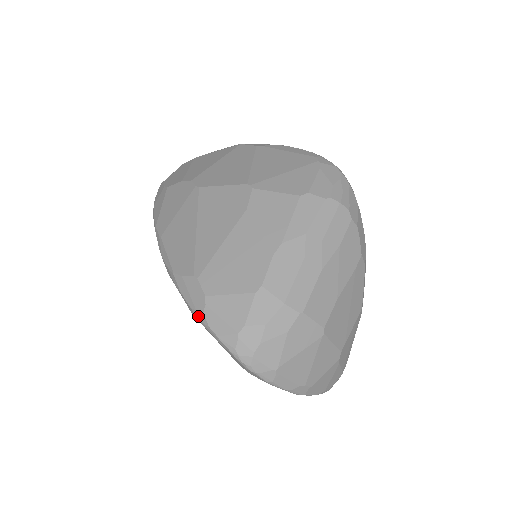
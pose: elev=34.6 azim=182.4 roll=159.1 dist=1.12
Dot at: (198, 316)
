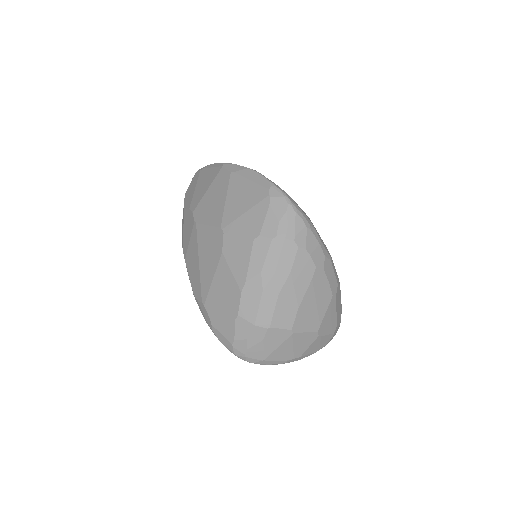
Dot at: (211, 329)
